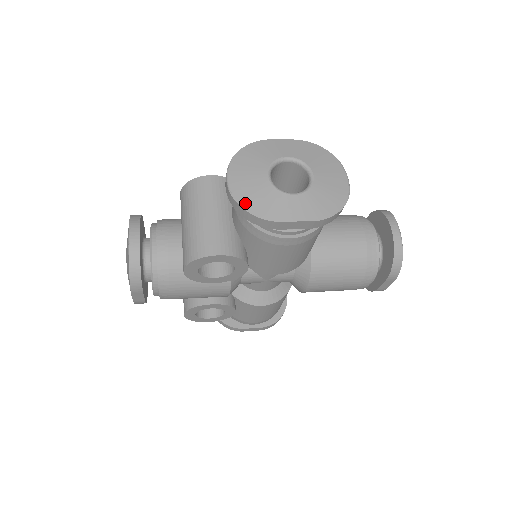
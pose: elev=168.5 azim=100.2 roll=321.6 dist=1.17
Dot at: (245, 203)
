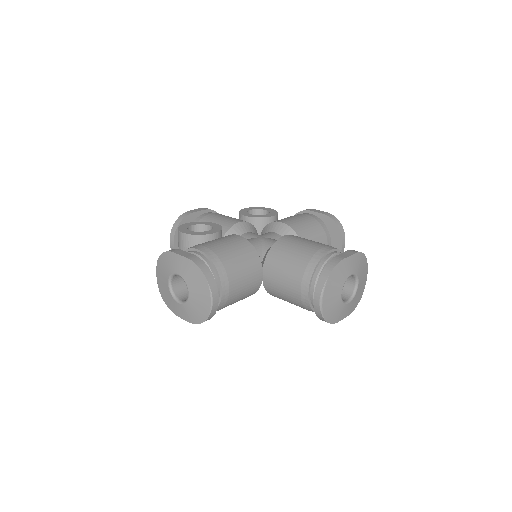
Dot at: (162, 295)
